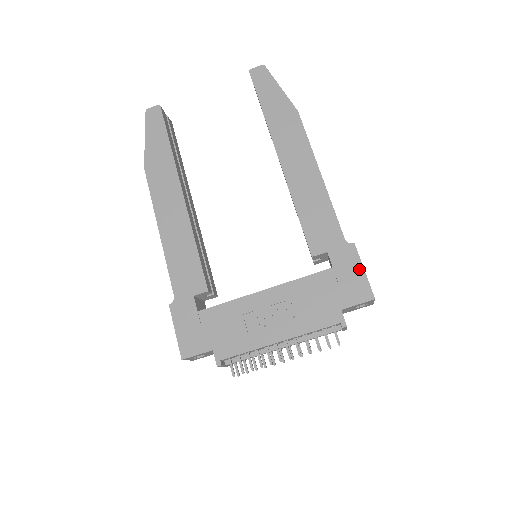
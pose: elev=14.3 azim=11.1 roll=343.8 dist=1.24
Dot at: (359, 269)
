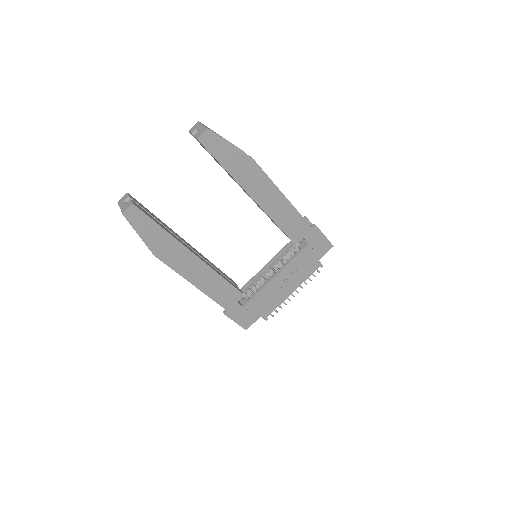
Dot at: (322, 237)
